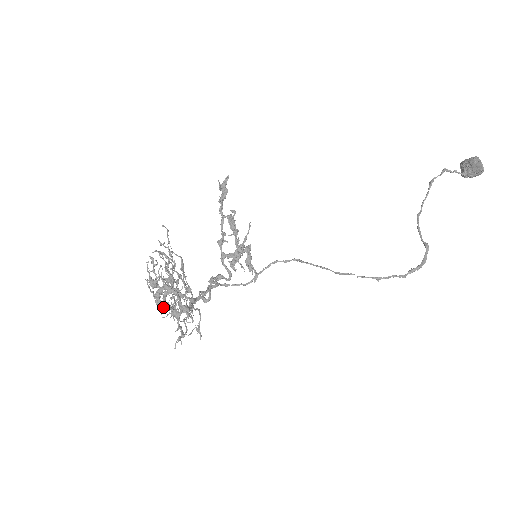
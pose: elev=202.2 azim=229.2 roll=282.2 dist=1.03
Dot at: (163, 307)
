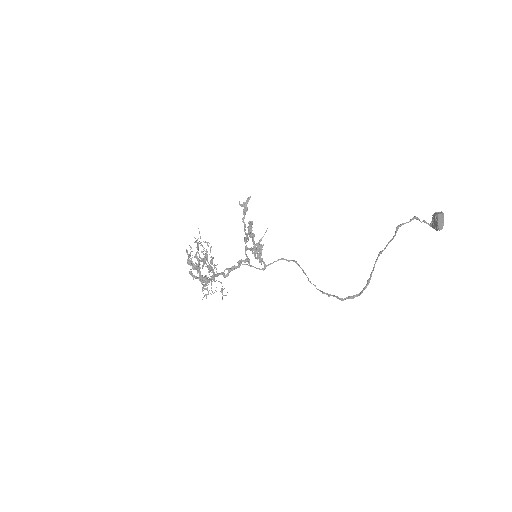
Dot at: (193, 276)
